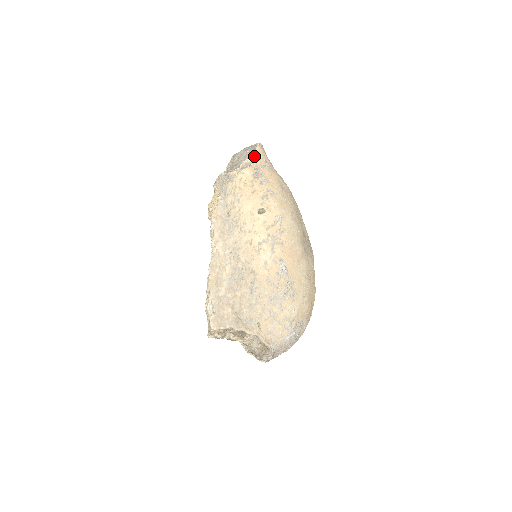
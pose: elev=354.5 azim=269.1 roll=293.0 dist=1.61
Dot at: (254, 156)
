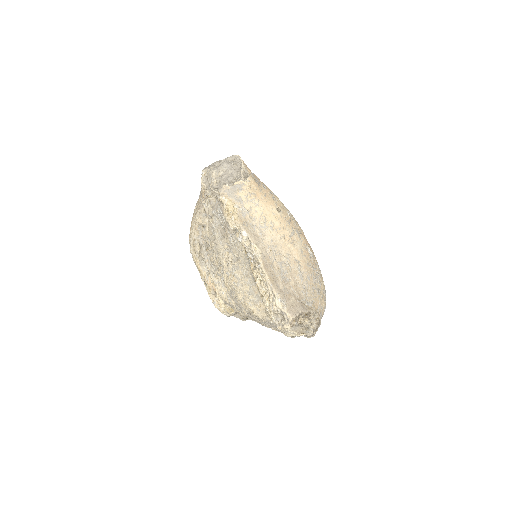
Dot at: (244, 166)
